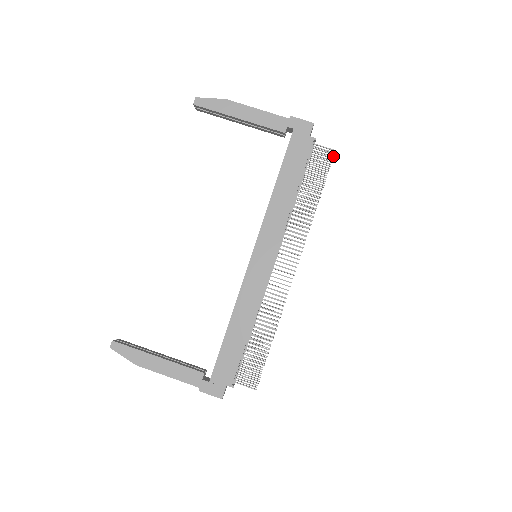
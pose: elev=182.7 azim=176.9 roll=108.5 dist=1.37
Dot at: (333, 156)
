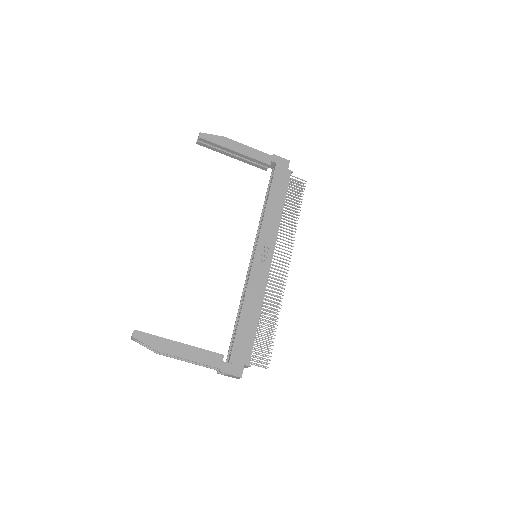
Dot at: occluded
